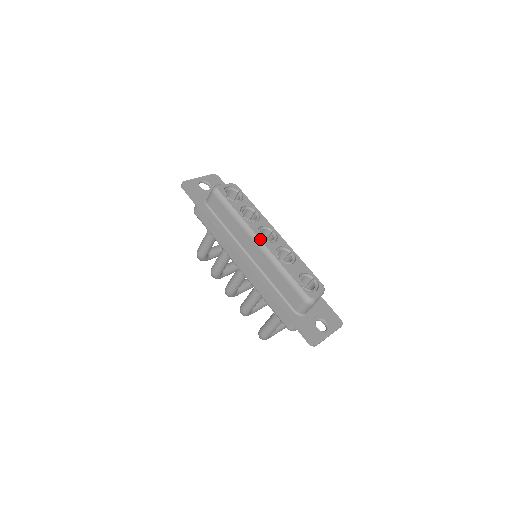
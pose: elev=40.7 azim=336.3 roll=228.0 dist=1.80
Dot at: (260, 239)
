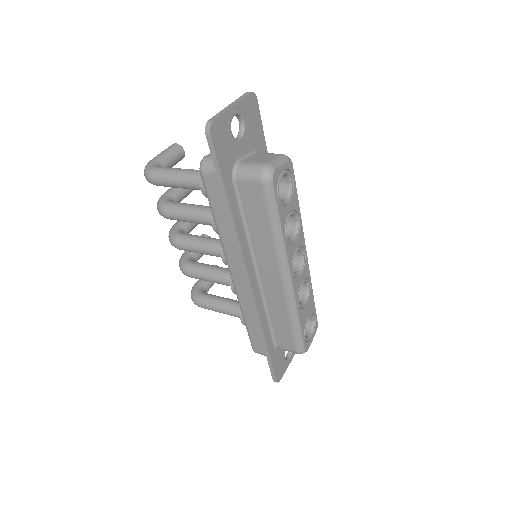
Dot at: (291, 277)
